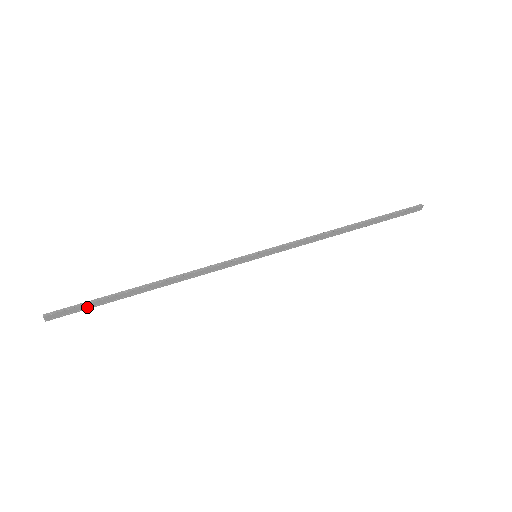
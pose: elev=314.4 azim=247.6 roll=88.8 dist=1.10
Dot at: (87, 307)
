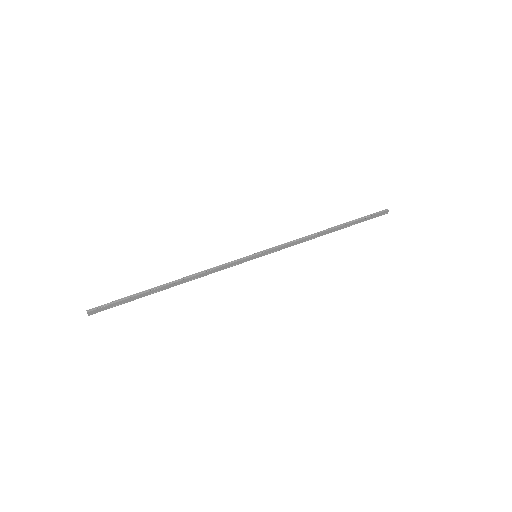
Dot at: (122, 303)
